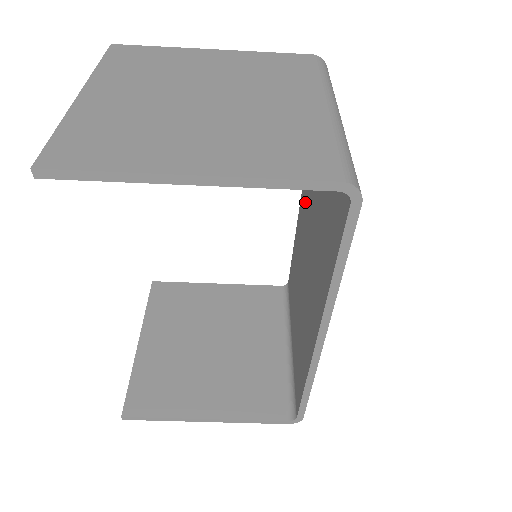
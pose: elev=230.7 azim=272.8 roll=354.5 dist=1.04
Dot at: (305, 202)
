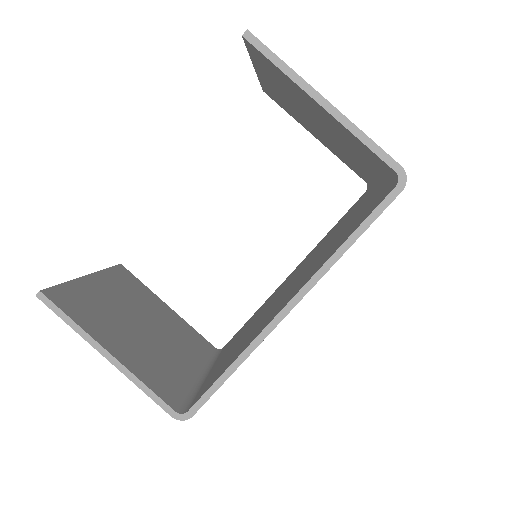
Dot at: (302, 264)
